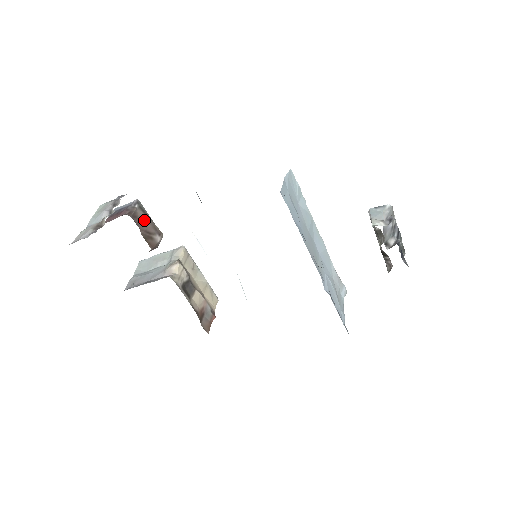
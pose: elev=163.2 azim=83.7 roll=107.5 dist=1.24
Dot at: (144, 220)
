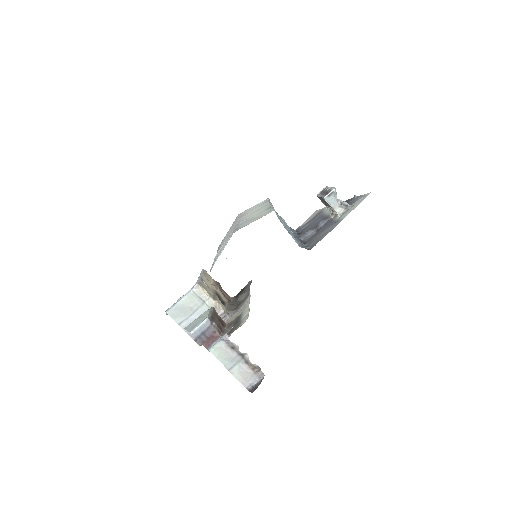
Dot at: (216, 321)
